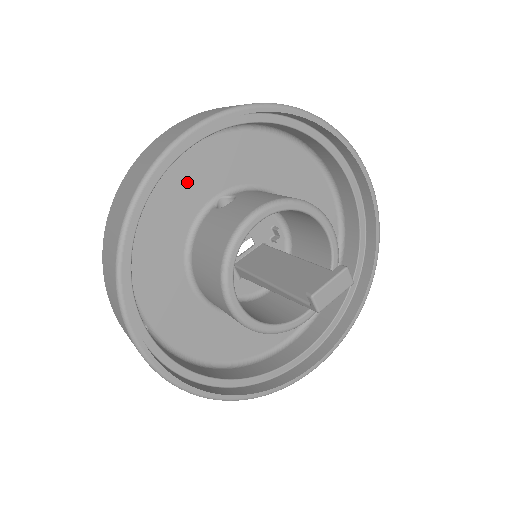
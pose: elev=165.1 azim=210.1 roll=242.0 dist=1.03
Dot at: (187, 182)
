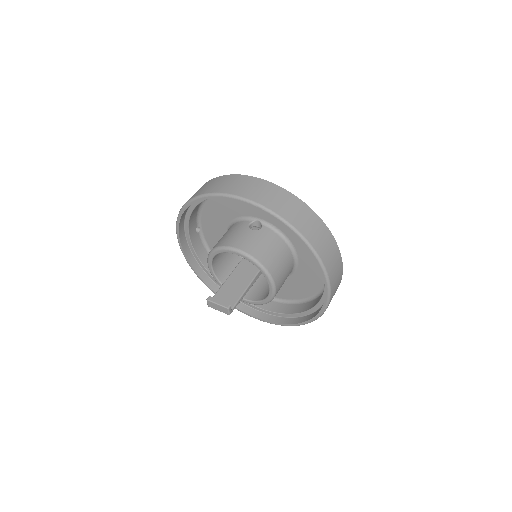
Dot at: occluded
